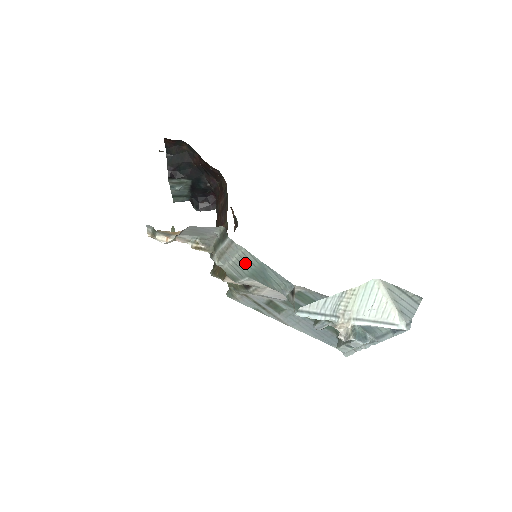
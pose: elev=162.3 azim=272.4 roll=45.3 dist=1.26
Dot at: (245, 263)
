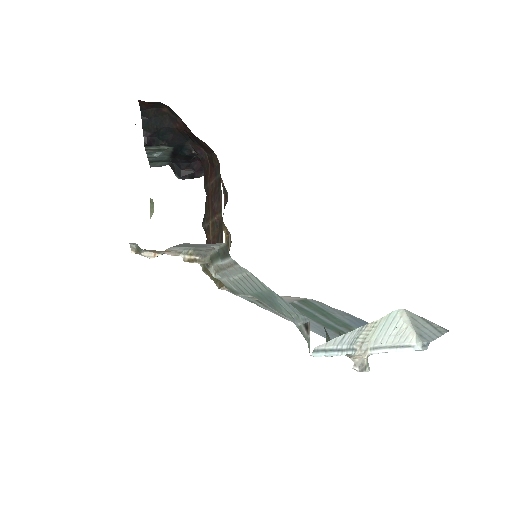
Dot at: (250, 284)
